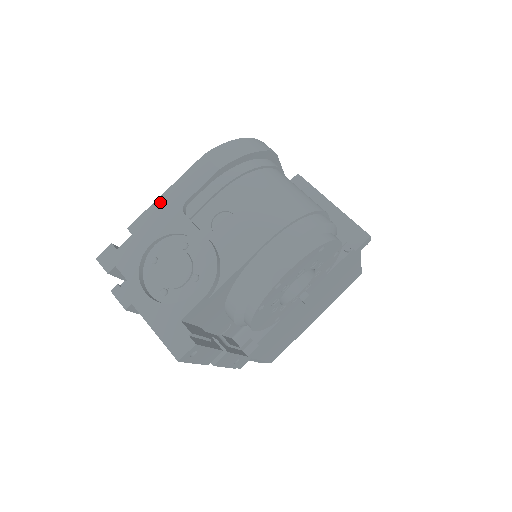
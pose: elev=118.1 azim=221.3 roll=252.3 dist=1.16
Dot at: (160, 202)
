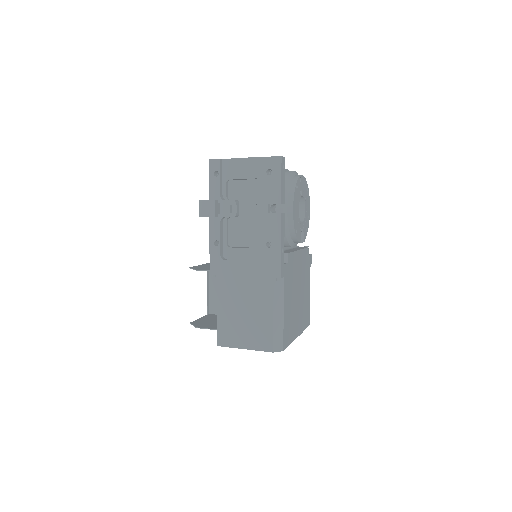
Dot at: occluded
